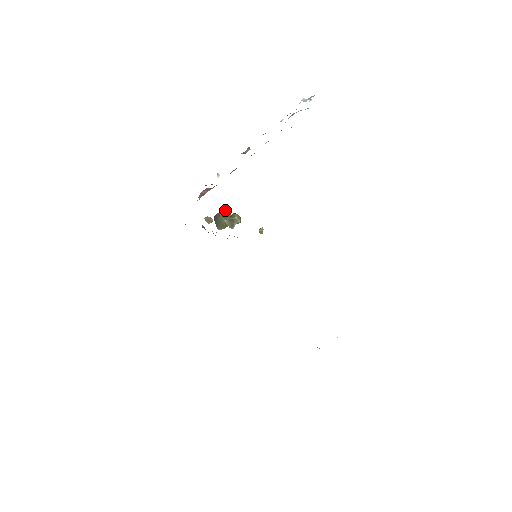
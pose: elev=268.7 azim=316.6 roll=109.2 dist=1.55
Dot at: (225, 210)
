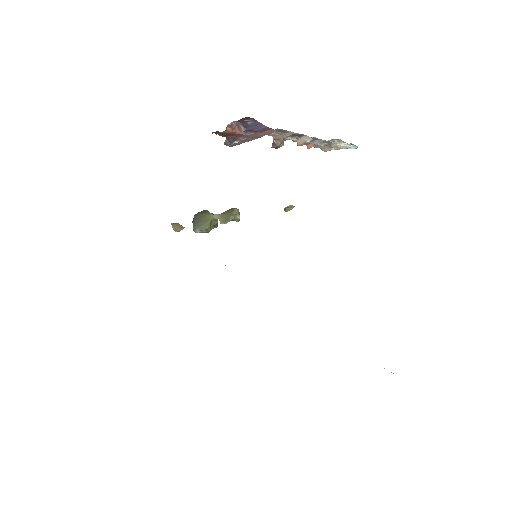
Dot at: occluded
